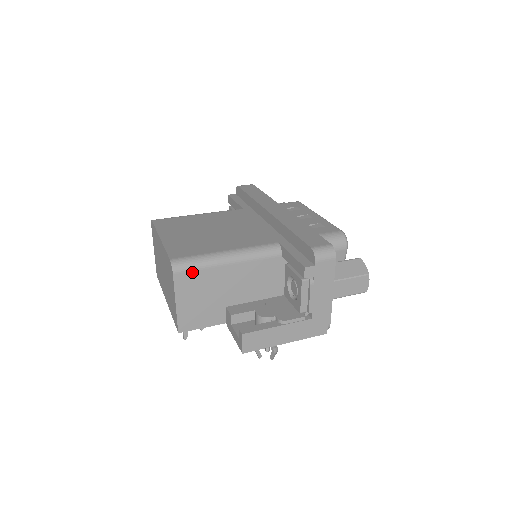
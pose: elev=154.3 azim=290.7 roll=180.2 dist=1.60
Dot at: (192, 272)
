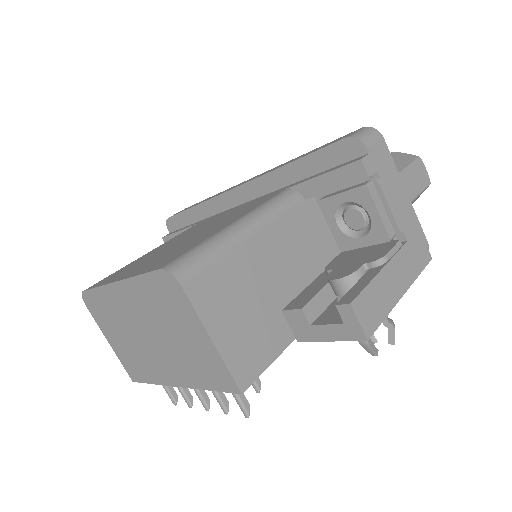
Dot at: (207, 269)
